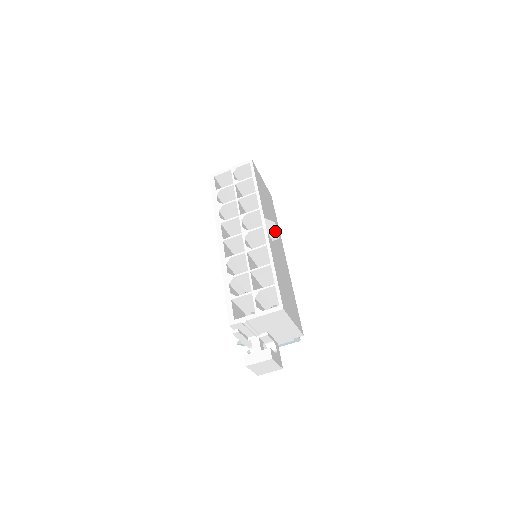
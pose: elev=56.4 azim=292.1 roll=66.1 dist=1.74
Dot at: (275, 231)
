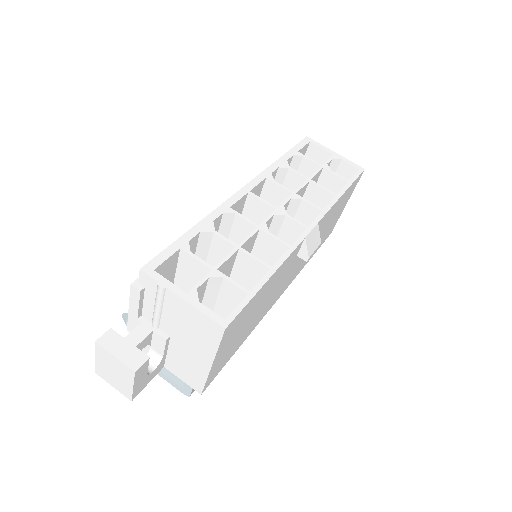
Dot at: (312, 249)
